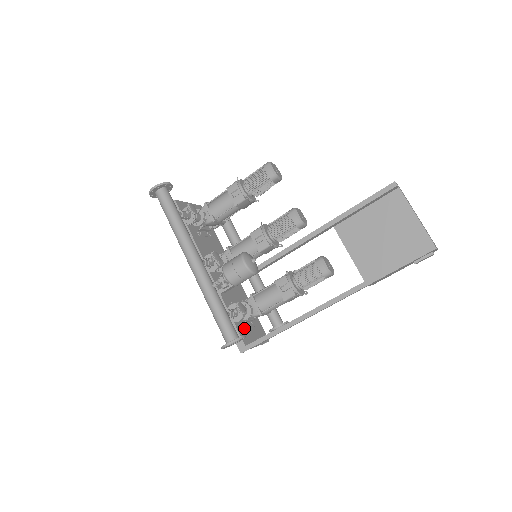
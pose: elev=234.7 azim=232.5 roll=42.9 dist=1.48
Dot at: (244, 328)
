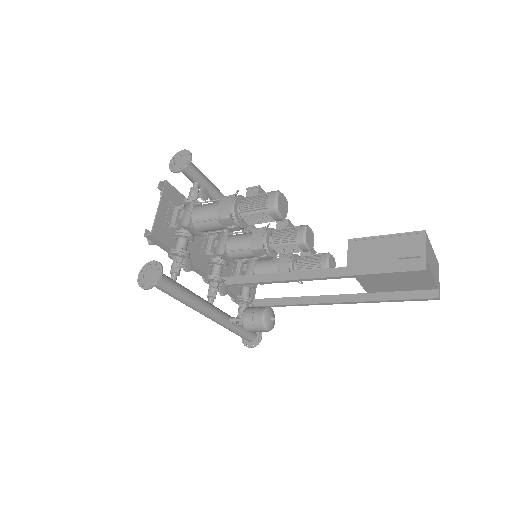
Dot at: occluded
